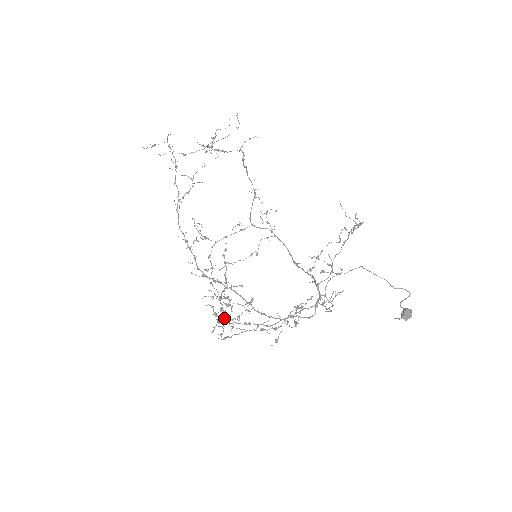
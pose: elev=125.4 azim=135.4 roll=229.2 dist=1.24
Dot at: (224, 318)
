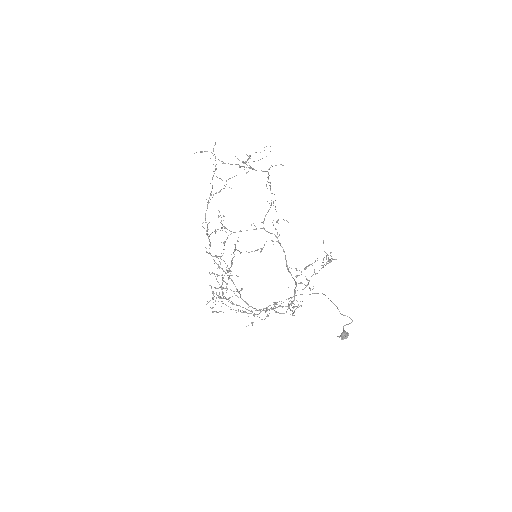
Dot at: occluded
